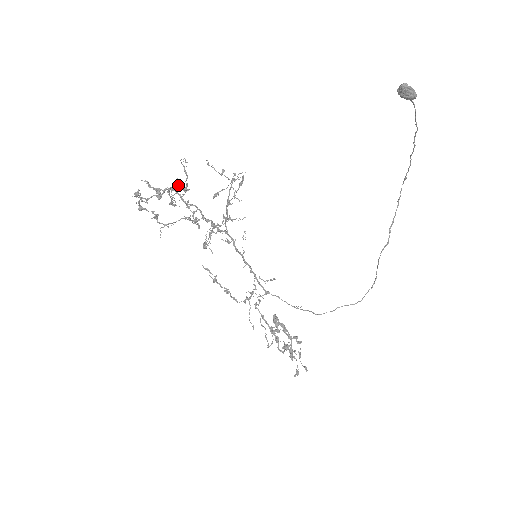
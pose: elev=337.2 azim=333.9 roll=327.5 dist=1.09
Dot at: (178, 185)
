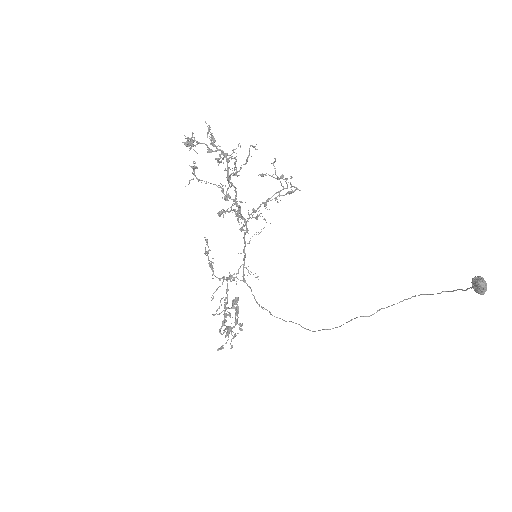
Dot at: (233, 158)
